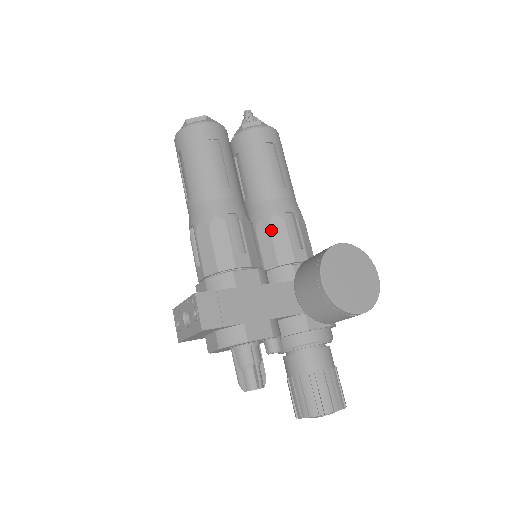
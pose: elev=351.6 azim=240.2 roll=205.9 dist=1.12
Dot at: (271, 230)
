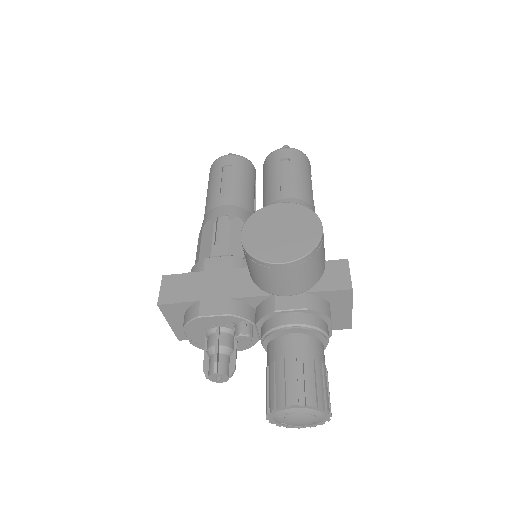
Dot at: occluded
